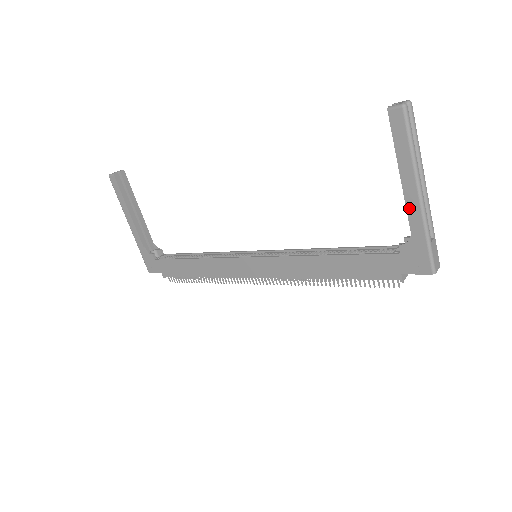
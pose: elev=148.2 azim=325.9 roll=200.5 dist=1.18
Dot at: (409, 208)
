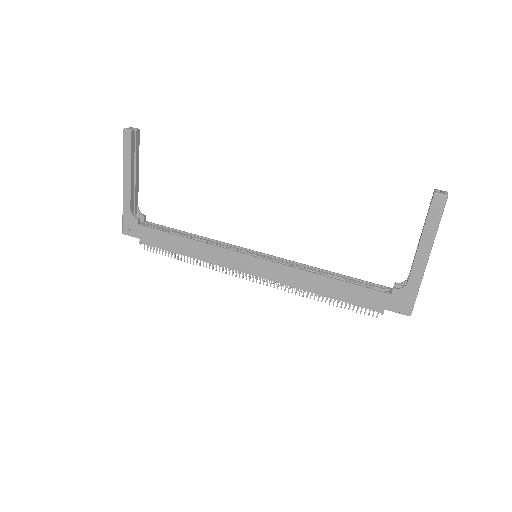
Dot at: (415, 266)
